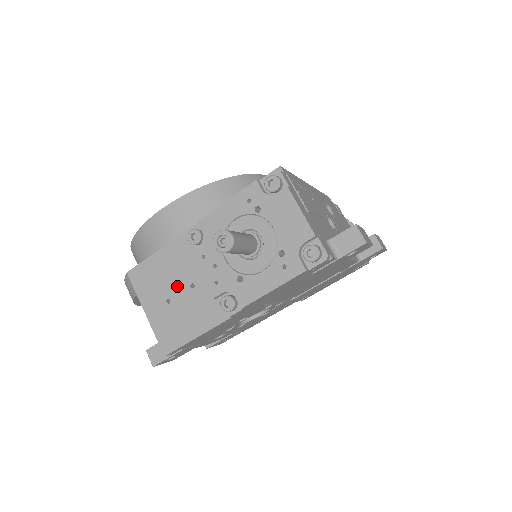
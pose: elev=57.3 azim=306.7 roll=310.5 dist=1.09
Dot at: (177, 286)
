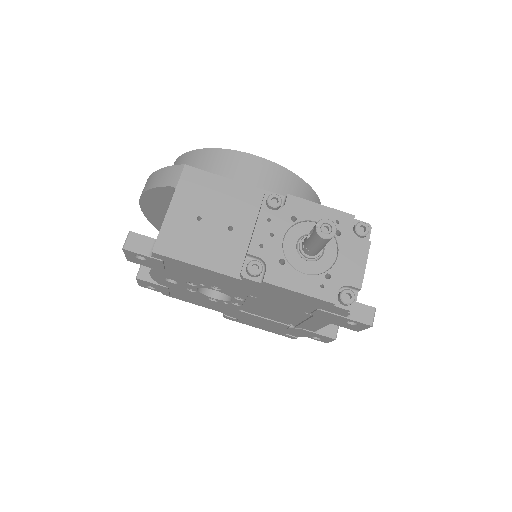
Dot at: (218, 216)
